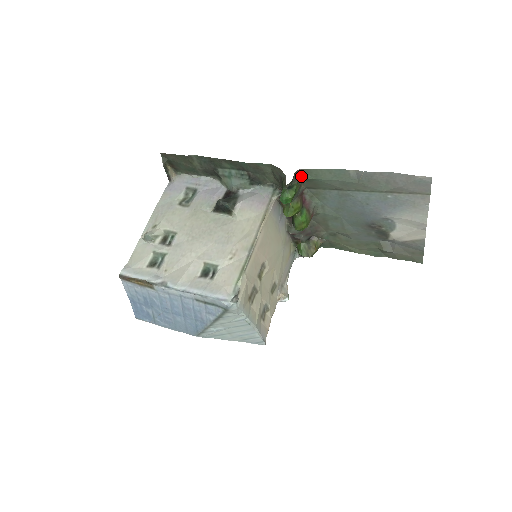
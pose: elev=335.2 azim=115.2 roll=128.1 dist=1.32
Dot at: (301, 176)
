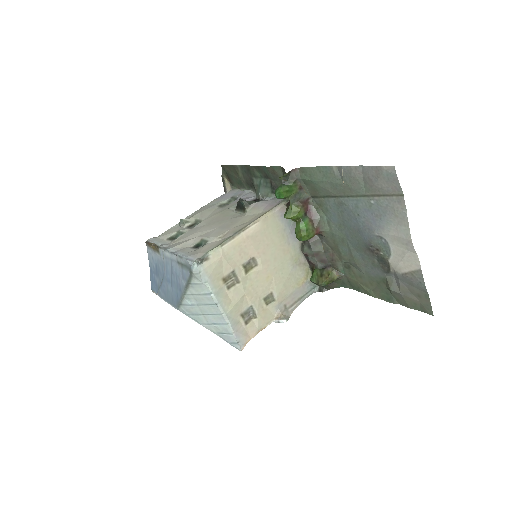
Dot at: (299, 176)
